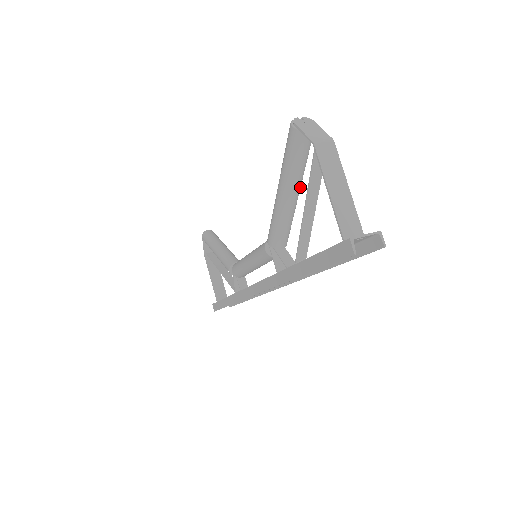
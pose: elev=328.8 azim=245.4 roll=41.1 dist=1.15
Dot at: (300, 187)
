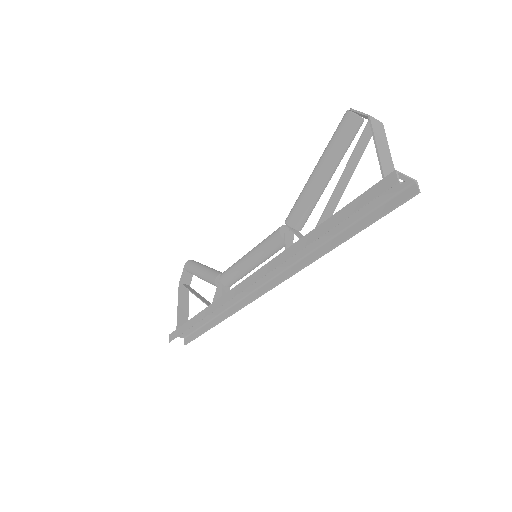
Dot at: (334, 172)
